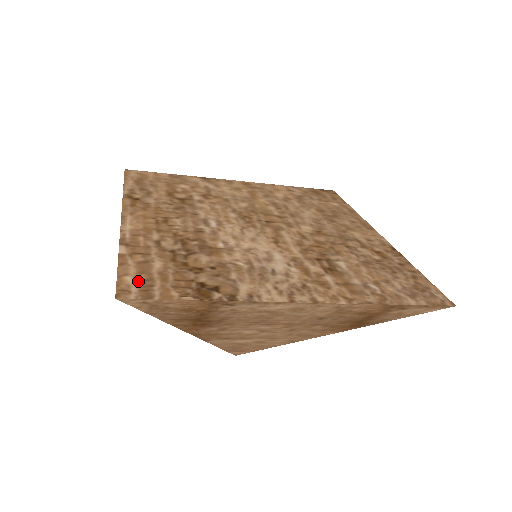
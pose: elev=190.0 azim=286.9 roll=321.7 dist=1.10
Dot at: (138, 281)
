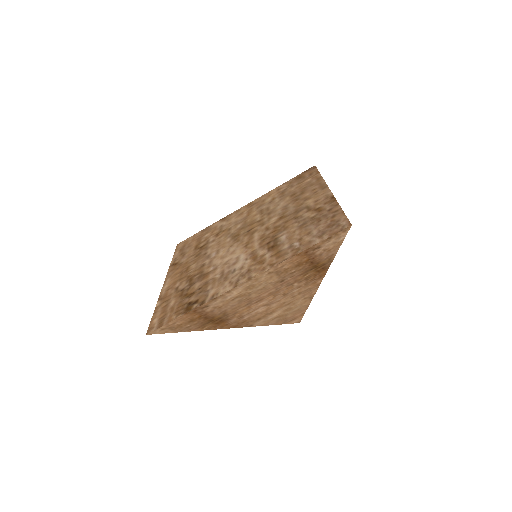
Dot at: (159, 319)
